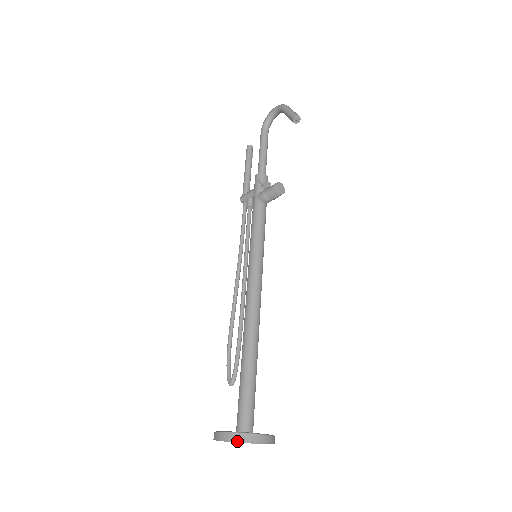
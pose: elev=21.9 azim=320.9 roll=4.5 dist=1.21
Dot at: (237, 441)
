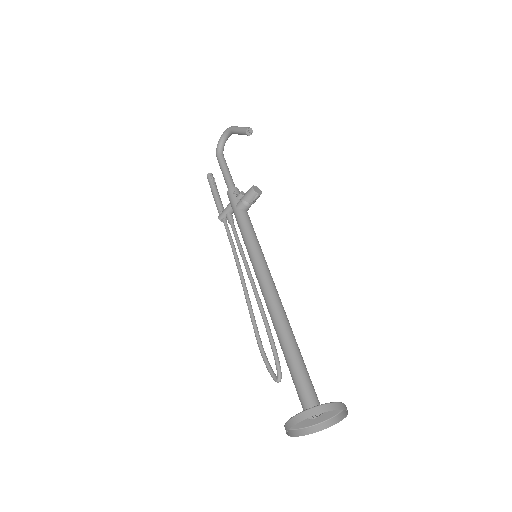
Dot at: (307, 433)
